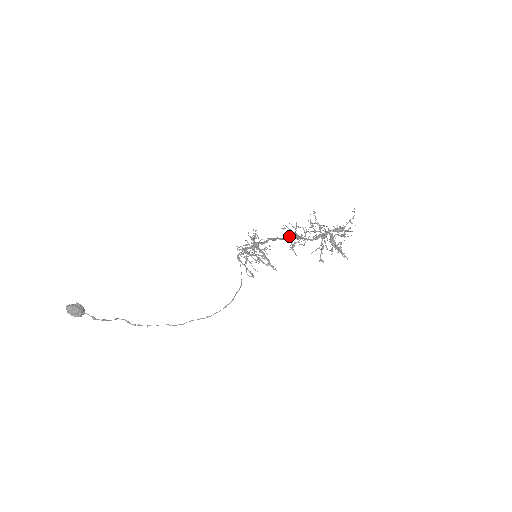
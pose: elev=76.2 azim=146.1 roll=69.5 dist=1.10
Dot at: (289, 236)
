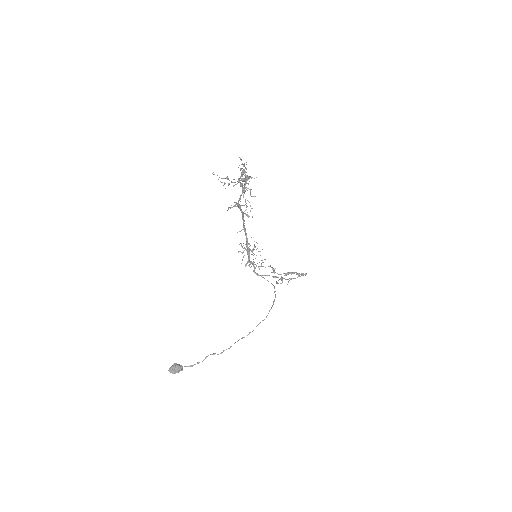
Dot at: (242, 214)
